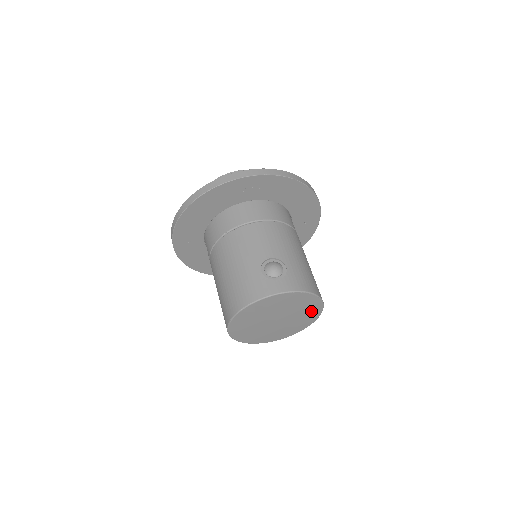
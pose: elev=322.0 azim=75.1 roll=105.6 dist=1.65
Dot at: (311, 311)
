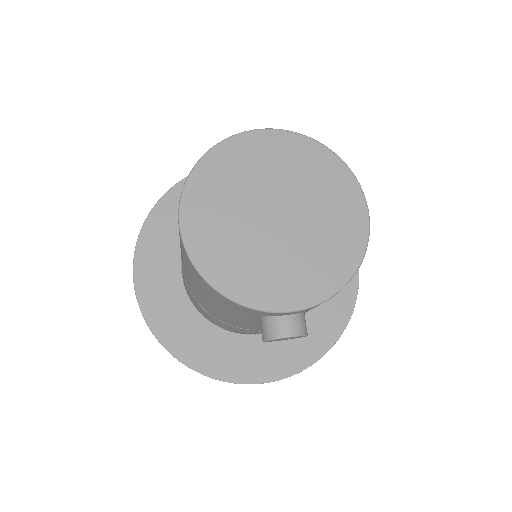
Dot at: (342, 203)
